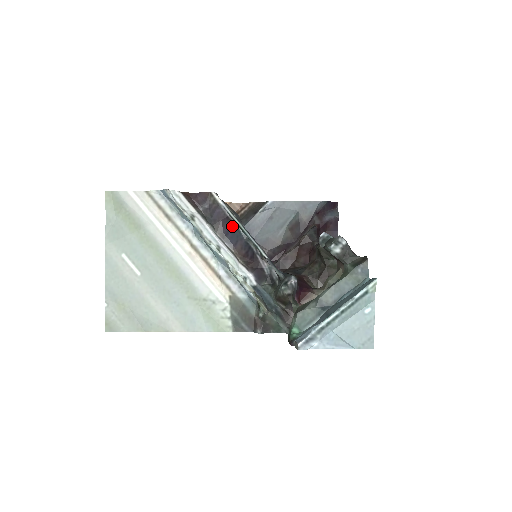
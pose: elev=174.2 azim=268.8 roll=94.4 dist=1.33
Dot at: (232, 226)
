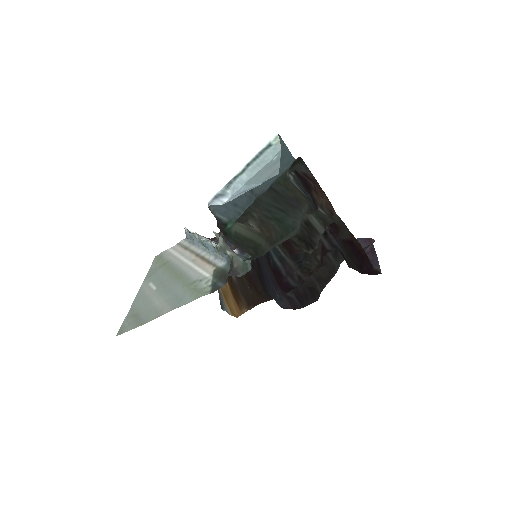
Dot at: occluded
